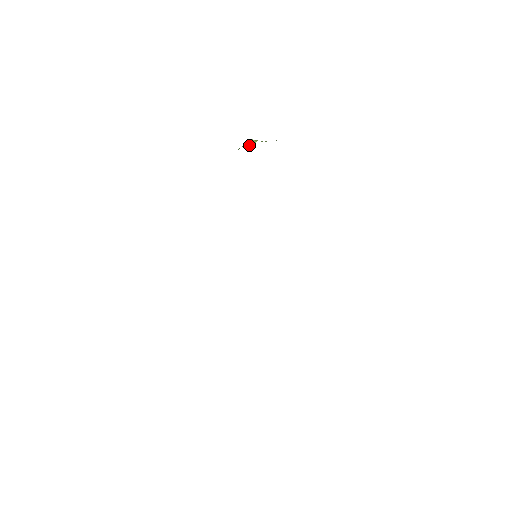
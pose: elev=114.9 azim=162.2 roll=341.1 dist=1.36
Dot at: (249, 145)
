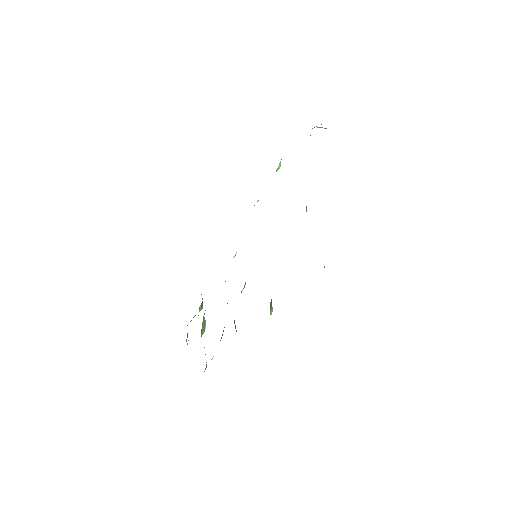
Dot at: occluded
